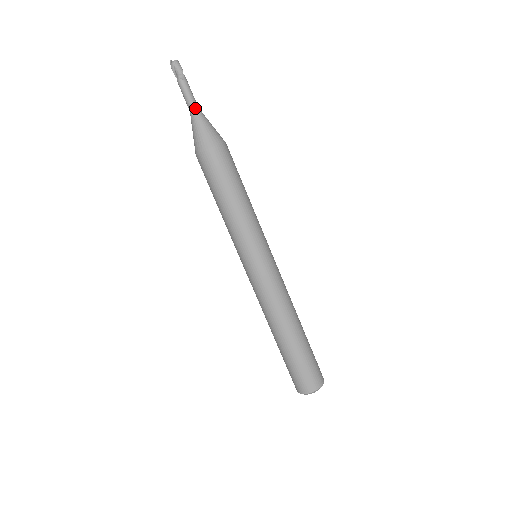
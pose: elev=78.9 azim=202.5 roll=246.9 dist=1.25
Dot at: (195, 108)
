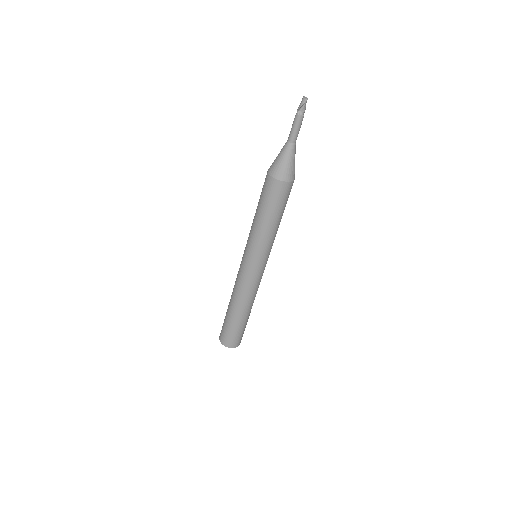
Dot at: occluded
